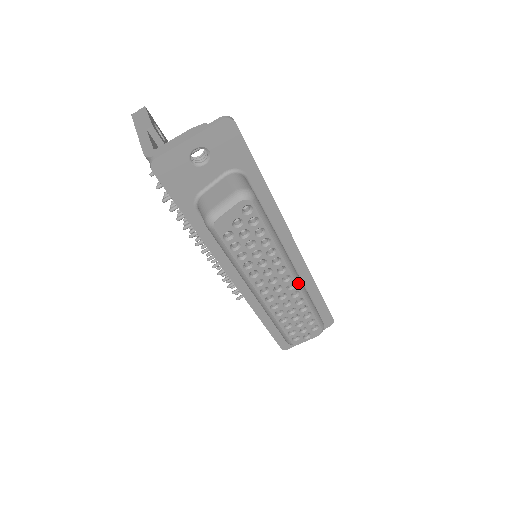
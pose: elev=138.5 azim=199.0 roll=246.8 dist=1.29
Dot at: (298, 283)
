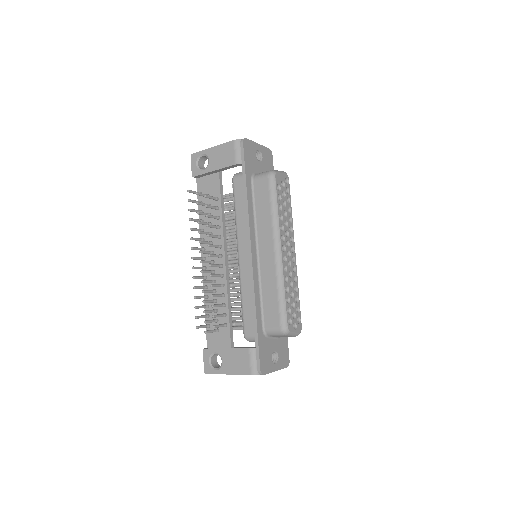
Dot at: occluded
